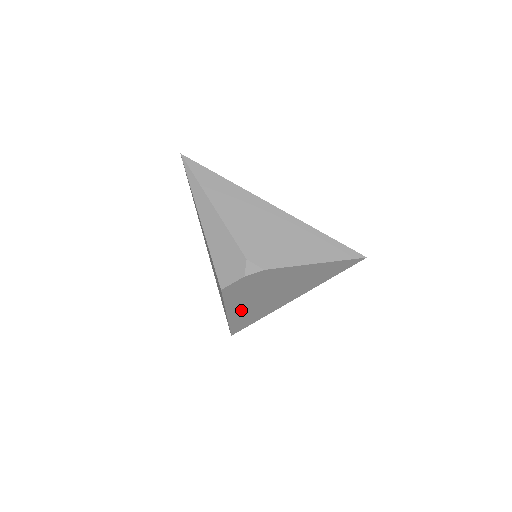
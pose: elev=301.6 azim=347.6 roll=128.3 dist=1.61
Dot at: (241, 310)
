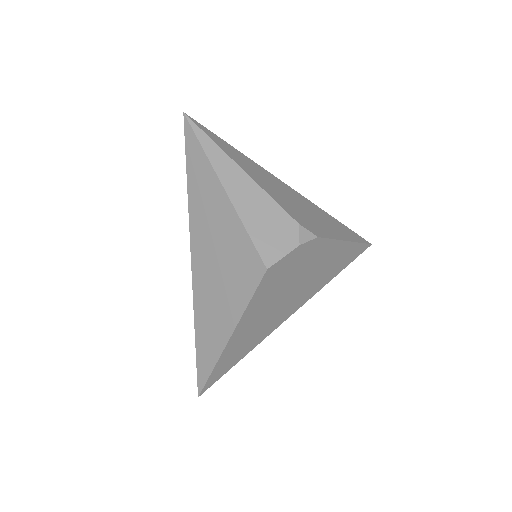
Dot at: (247, 328)
